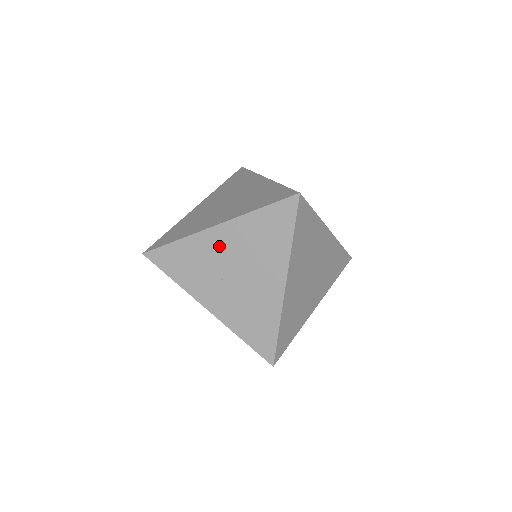
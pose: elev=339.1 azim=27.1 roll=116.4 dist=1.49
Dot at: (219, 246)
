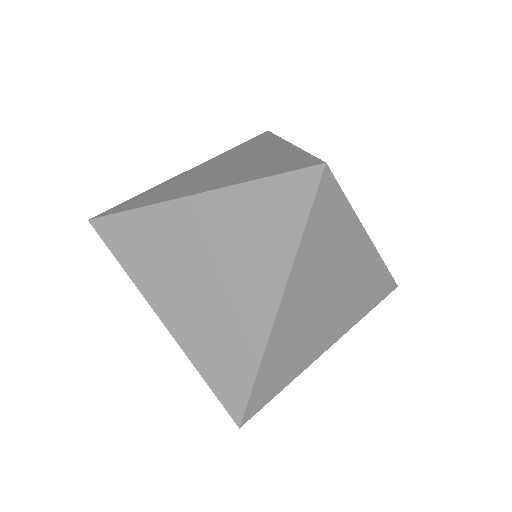
Dot at: (190, 228)
